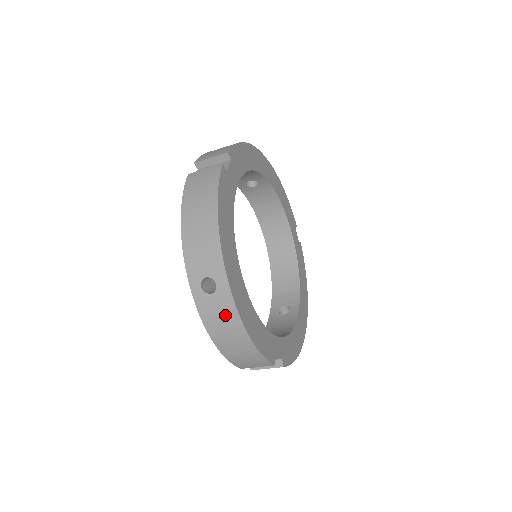
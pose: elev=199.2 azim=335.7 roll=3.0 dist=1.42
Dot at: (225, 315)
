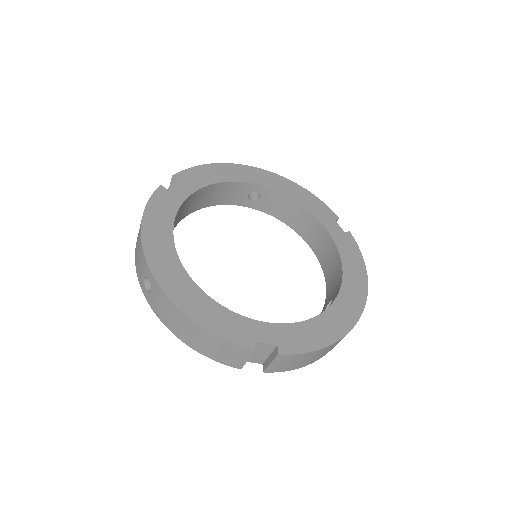
Dot at: (165, 306)
